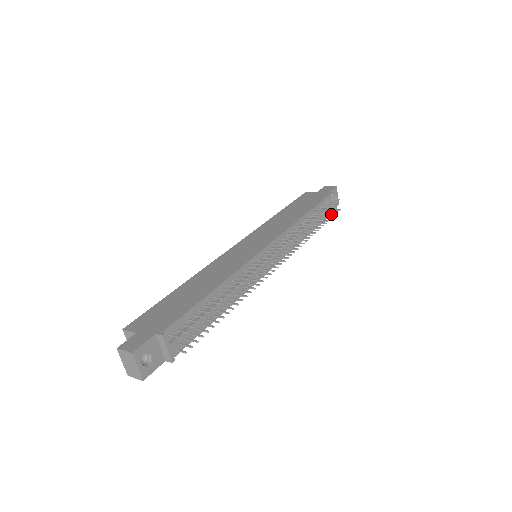
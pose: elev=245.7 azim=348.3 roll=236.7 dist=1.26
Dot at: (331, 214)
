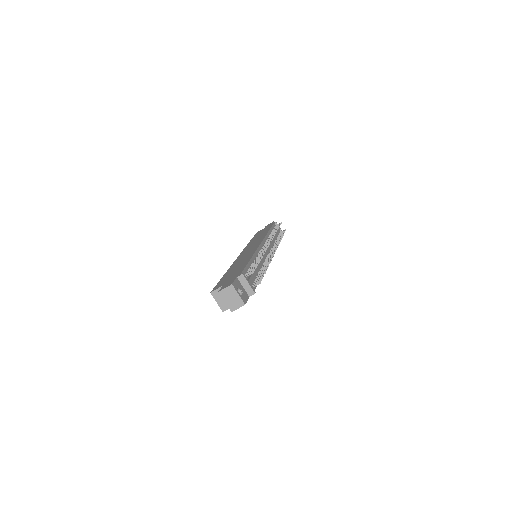
Dot at: occluded
